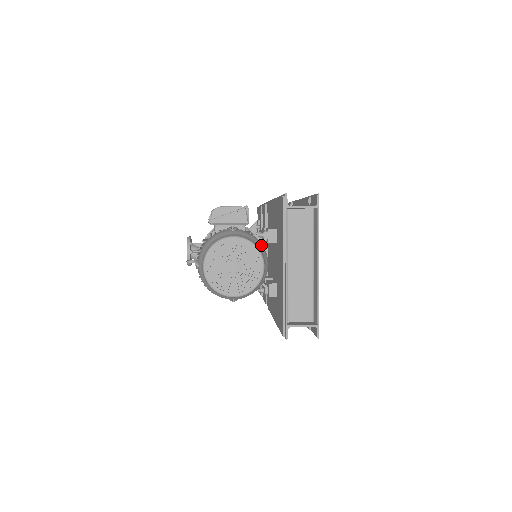
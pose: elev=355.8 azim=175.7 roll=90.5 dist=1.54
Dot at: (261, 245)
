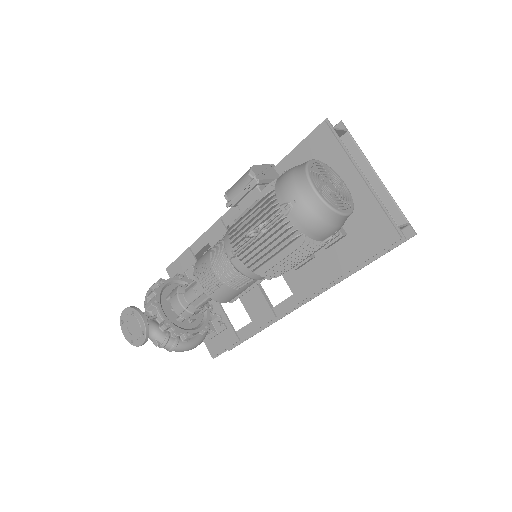
Dot at: occluded
